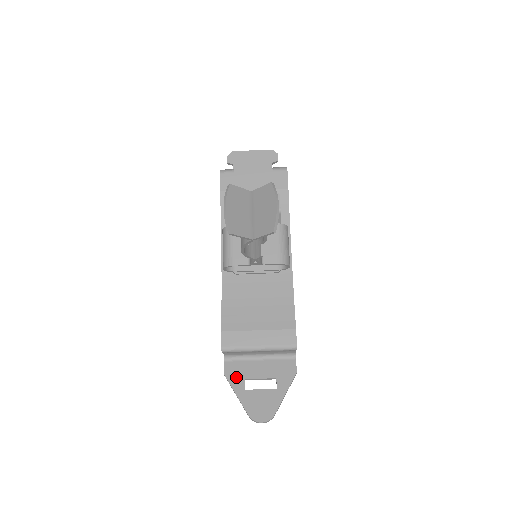
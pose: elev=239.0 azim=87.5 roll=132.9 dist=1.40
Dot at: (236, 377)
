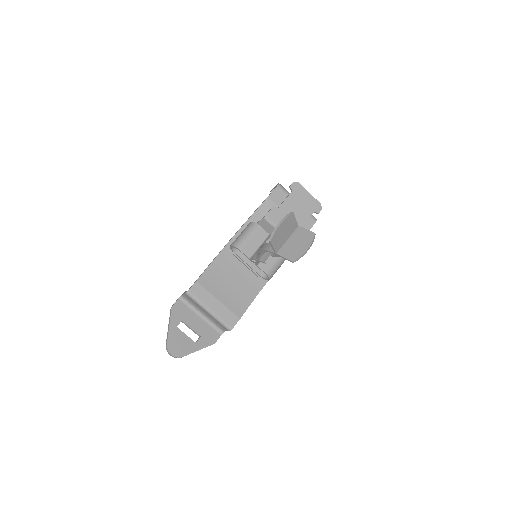
Dot at: (178, 315)
